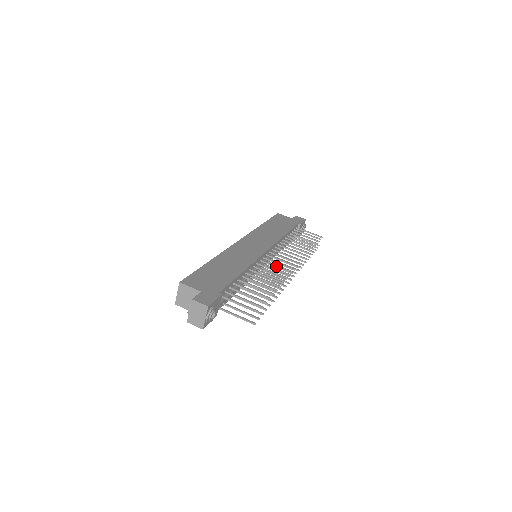
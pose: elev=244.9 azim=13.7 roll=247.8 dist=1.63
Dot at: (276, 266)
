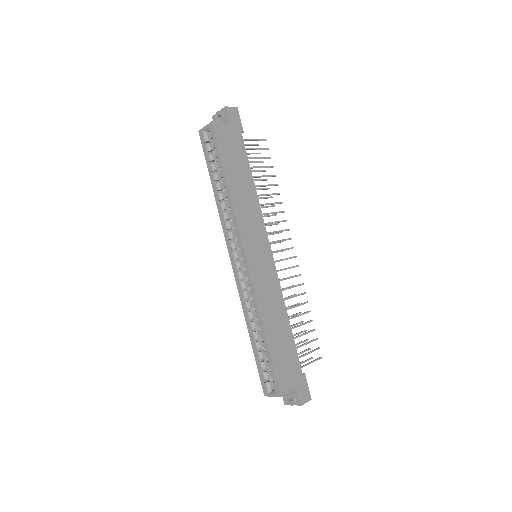
Dot at: occluded
